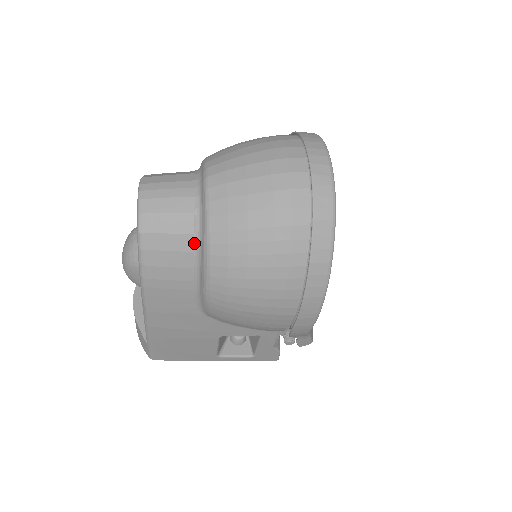
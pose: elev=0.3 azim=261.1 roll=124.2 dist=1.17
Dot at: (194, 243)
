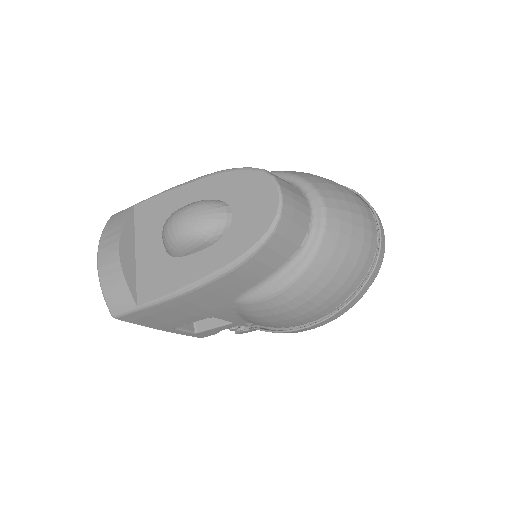
Dot at: (295, 254)
